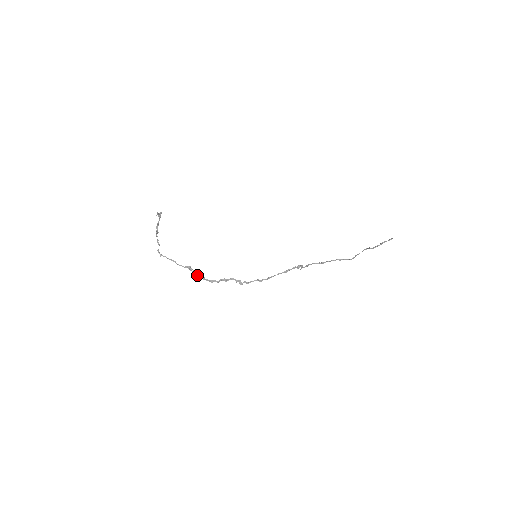
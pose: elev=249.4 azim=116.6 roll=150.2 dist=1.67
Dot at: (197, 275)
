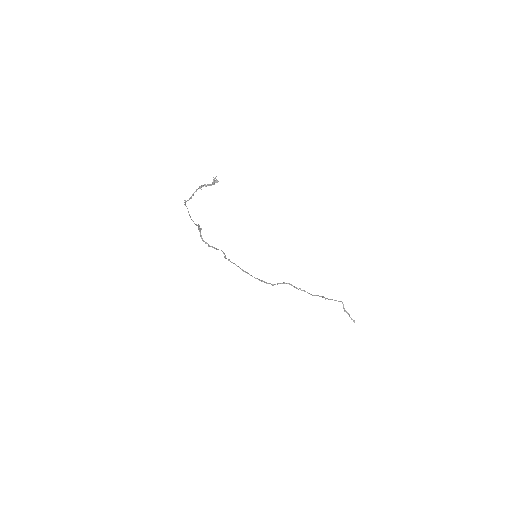
Dot at: (200, 232)
